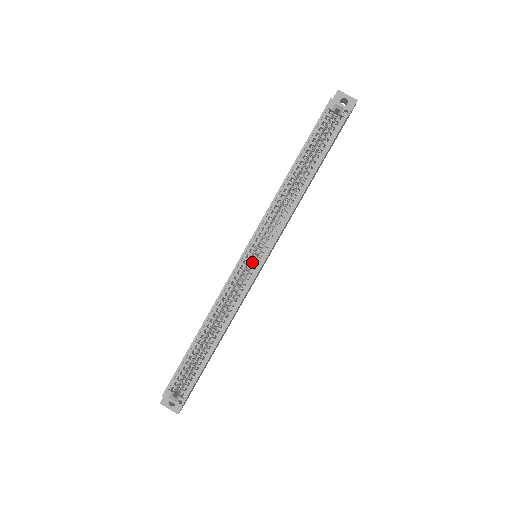
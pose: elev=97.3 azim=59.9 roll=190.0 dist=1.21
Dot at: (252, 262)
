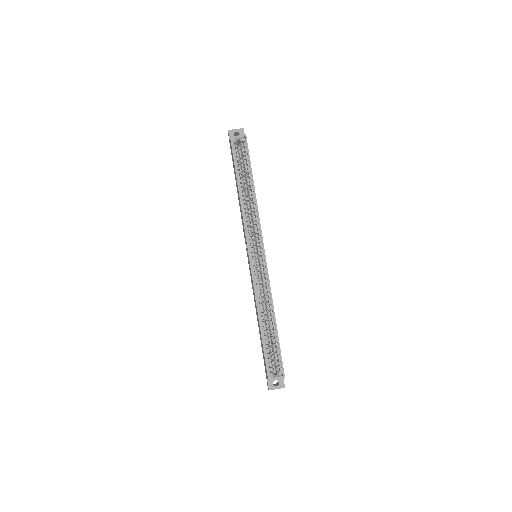
Dot at: (257, 261)
